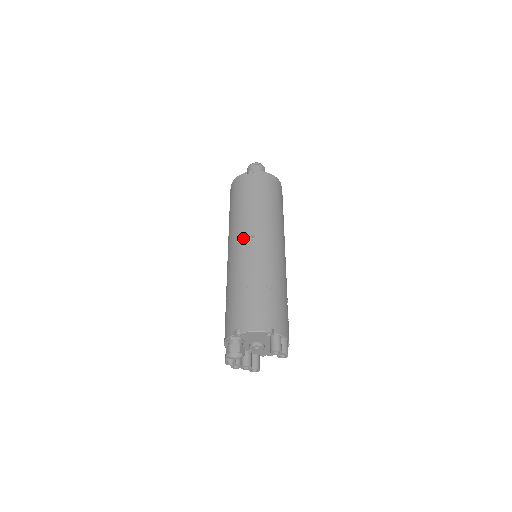
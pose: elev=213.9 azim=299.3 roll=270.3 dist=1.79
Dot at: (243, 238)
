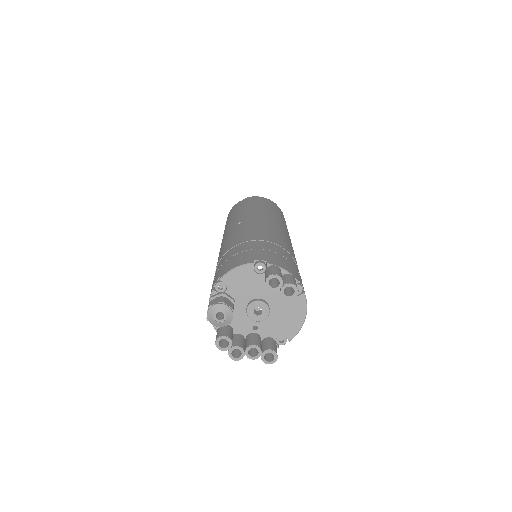
Dot at: (229, 230)
